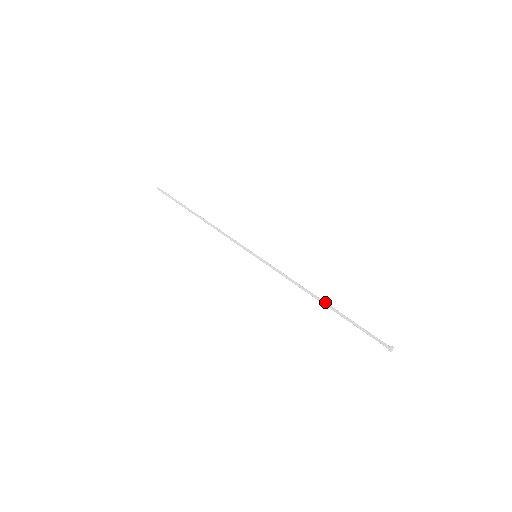
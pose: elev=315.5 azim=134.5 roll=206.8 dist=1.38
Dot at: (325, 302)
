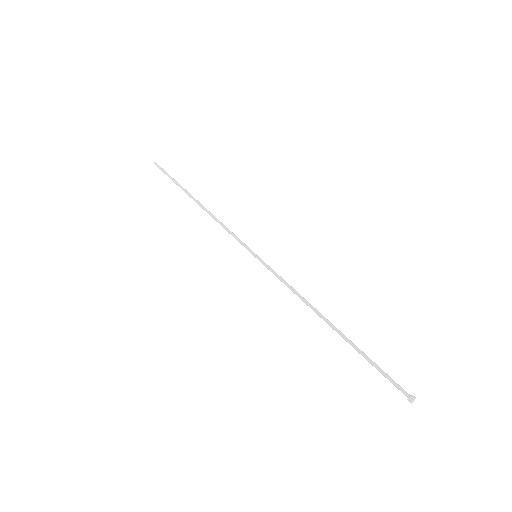
Dot at: (332, 325)
